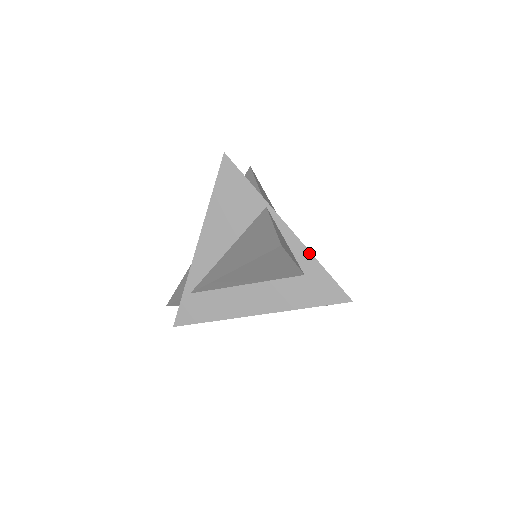
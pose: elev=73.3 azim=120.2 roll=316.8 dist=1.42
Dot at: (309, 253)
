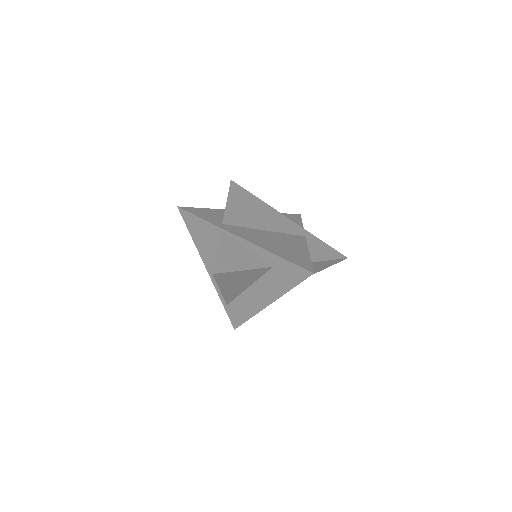
Dot at: (264, 250)
